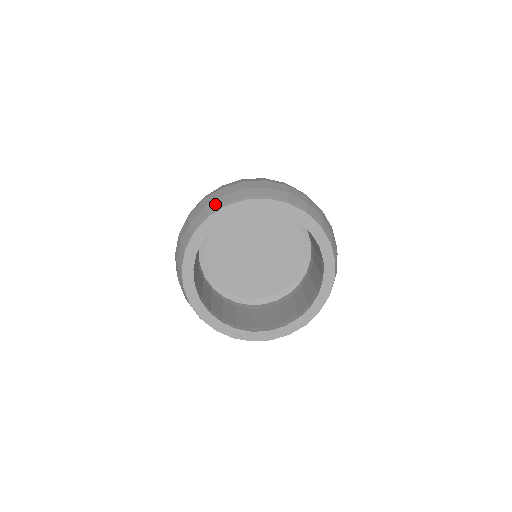
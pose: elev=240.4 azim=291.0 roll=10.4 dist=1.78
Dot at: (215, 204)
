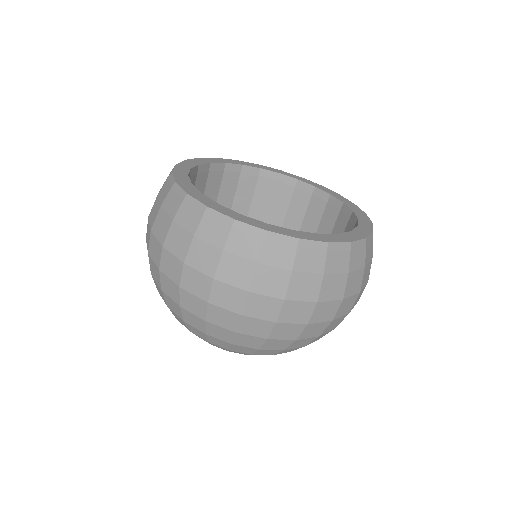
Dot at: occluded
